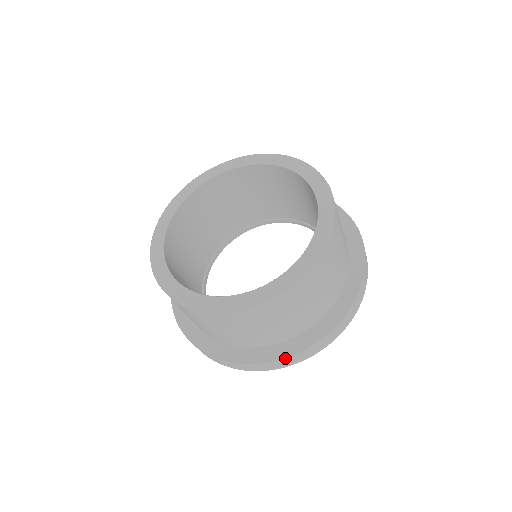
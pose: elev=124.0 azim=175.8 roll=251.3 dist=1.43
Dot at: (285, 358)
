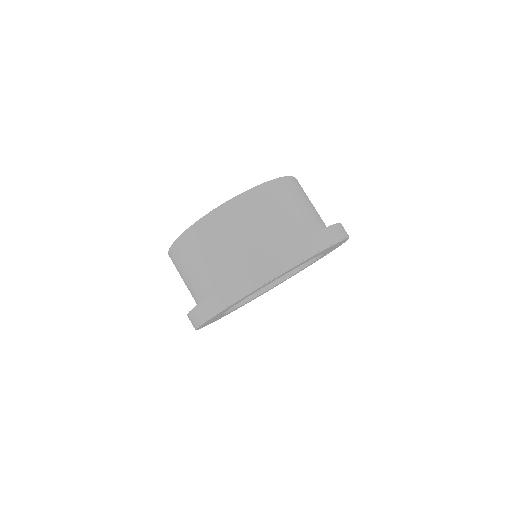
Dot at: (192, 310)
